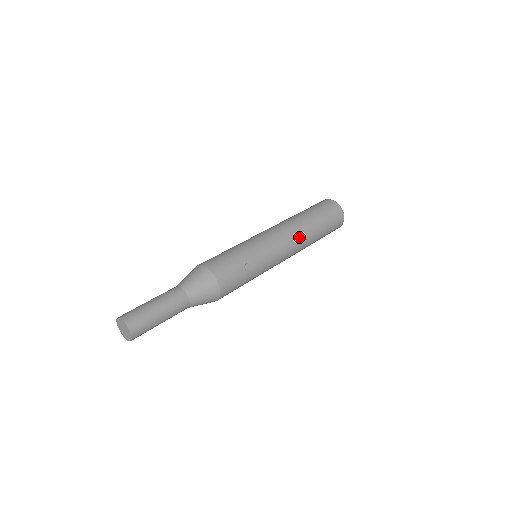
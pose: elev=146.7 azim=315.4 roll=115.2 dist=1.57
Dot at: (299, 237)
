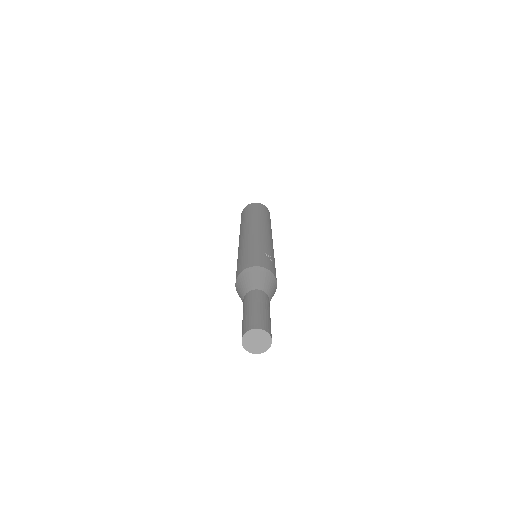
Dot at: (266, 227)
